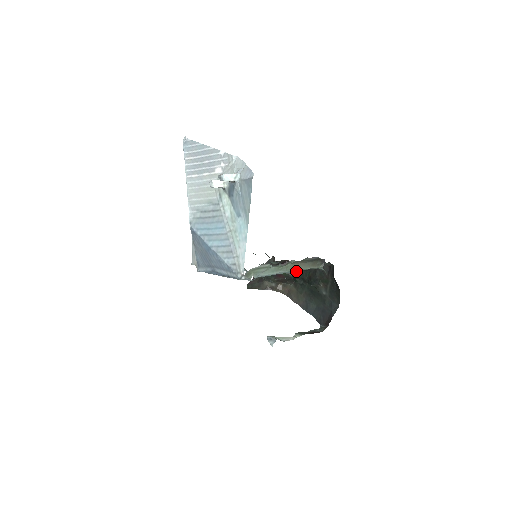
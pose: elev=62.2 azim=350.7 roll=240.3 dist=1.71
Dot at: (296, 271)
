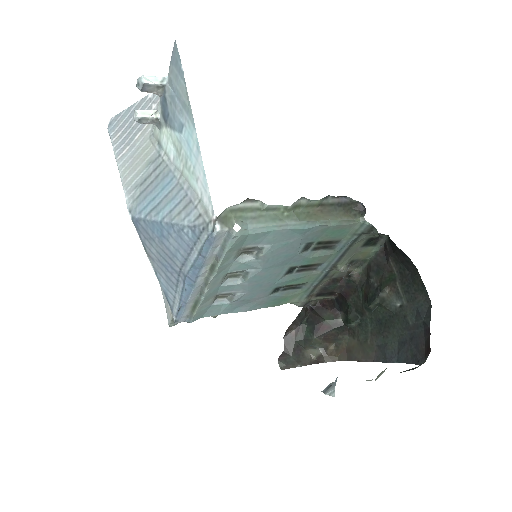
Dot at: (319, 224)
